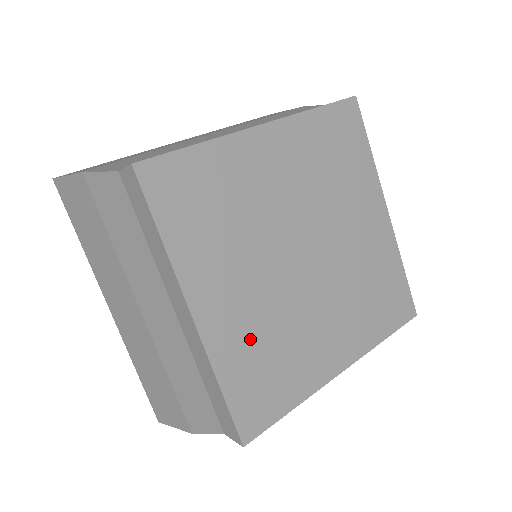
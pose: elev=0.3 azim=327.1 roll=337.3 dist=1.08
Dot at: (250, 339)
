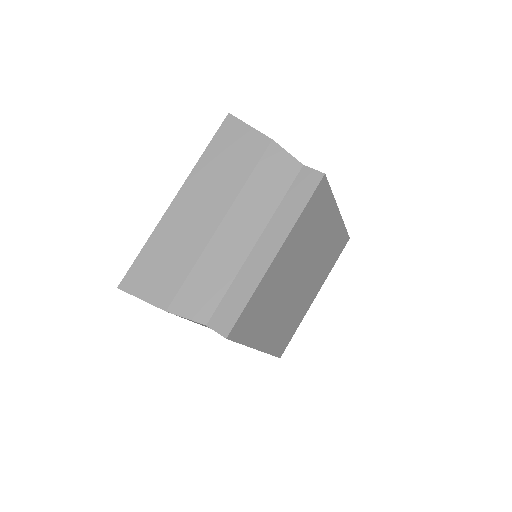
Dot at: (279, 331)
